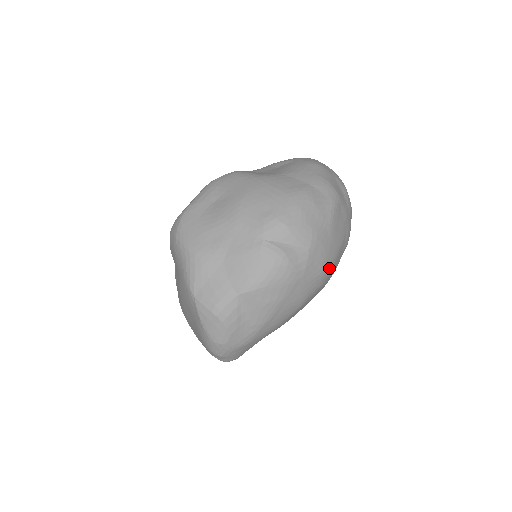
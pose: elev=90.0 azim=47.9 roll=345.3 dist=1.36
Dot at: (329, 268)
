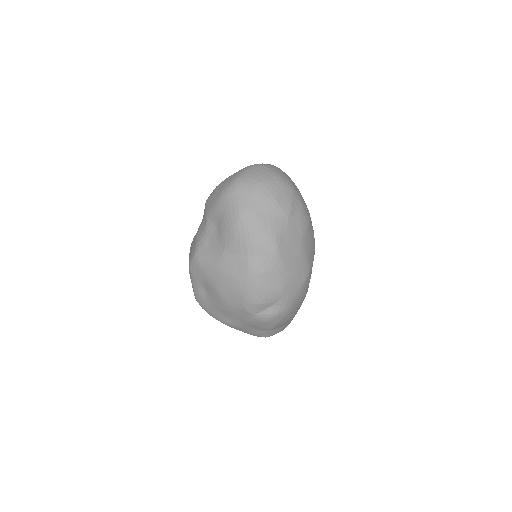
Dot at: (306, 274)
